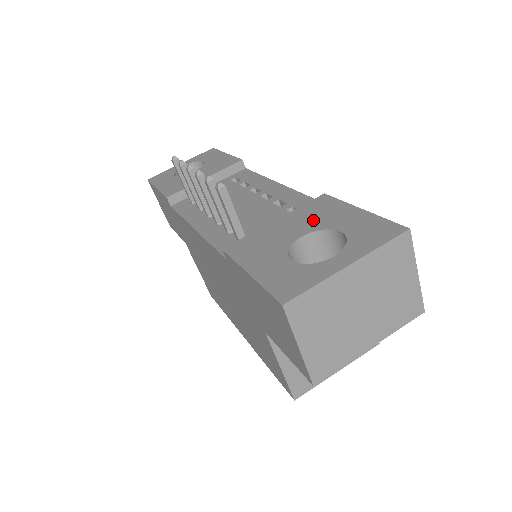
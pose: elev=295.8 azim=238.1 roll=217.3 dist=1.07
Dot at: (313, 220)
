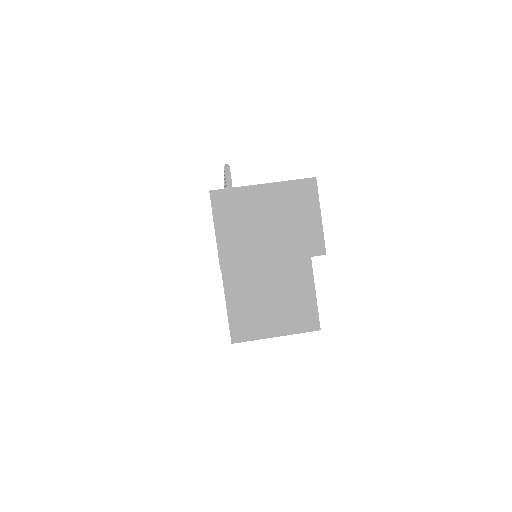
Dot at: occluded
